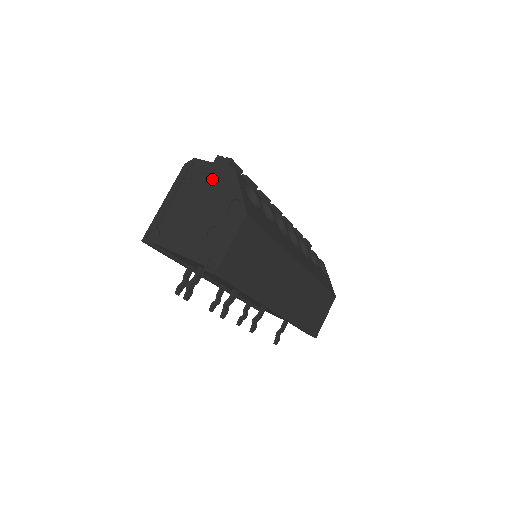
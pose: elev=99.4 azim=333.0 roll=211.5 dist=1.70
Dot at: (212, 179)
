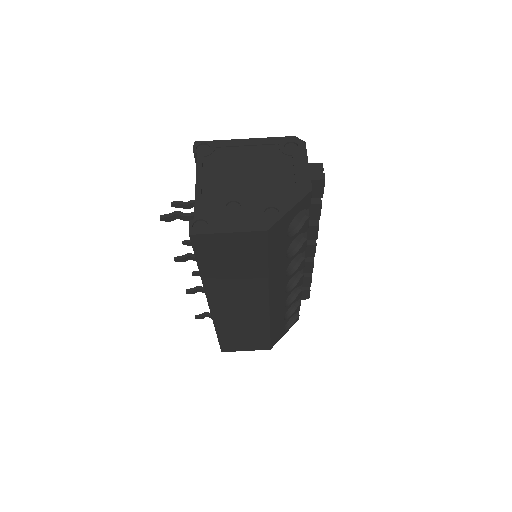
Dot at: (290, 173)
